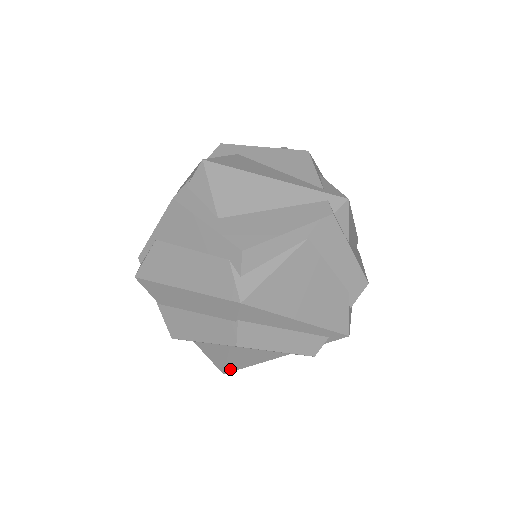
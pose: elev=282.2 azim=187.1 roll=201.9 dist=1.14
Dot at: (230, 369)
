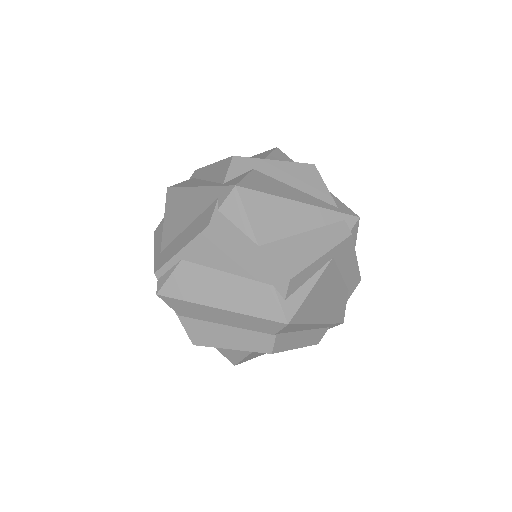
Dot at: (242, 361)
